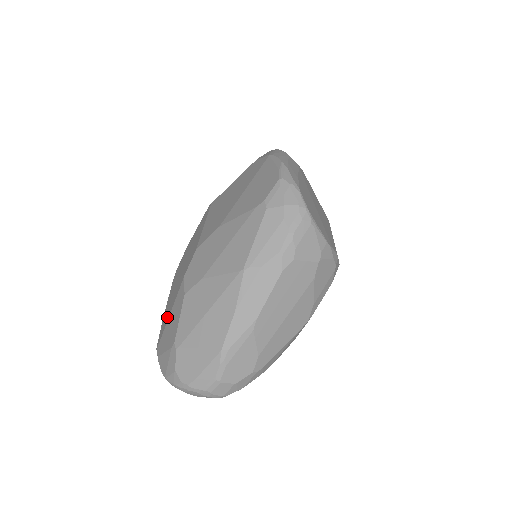
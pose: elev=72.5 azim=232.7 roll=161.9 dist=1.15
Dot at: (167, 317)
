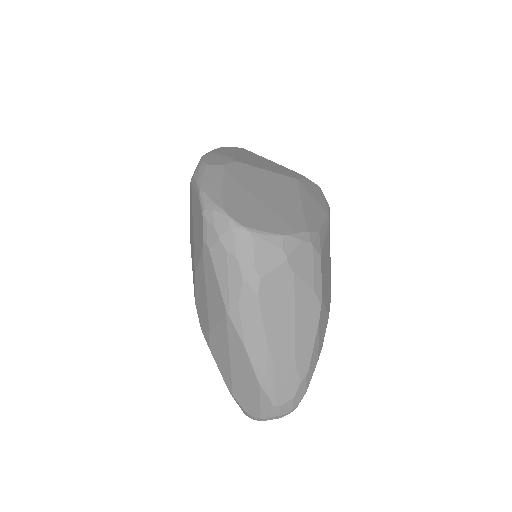
Dot at: occluded
